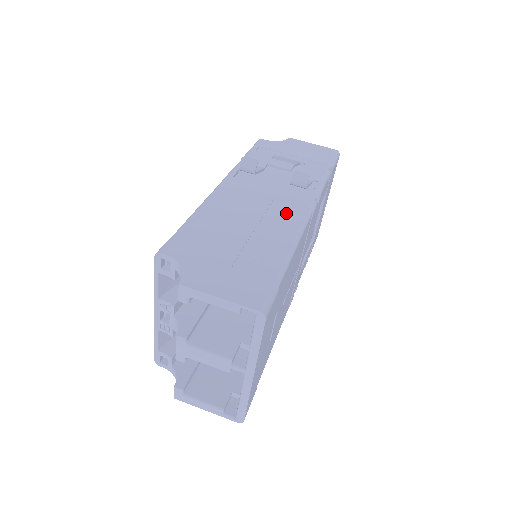
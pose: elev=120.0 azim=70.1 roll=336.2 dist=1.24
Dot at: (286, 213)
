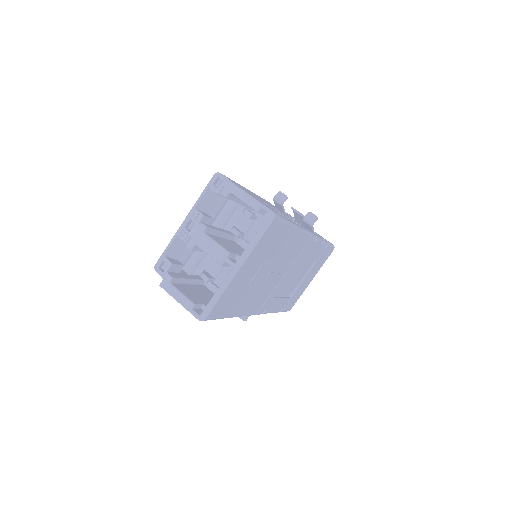
Dot at: (296, 223)
